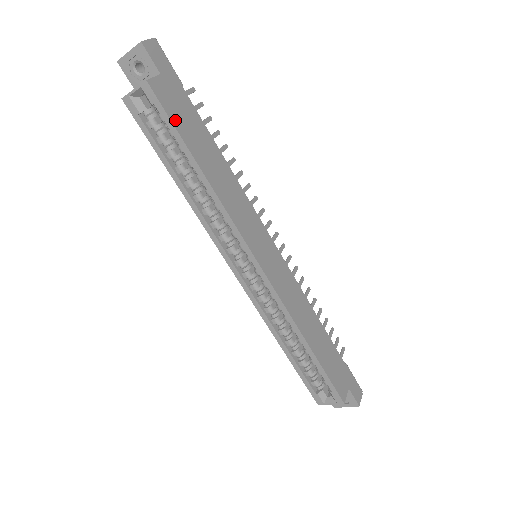
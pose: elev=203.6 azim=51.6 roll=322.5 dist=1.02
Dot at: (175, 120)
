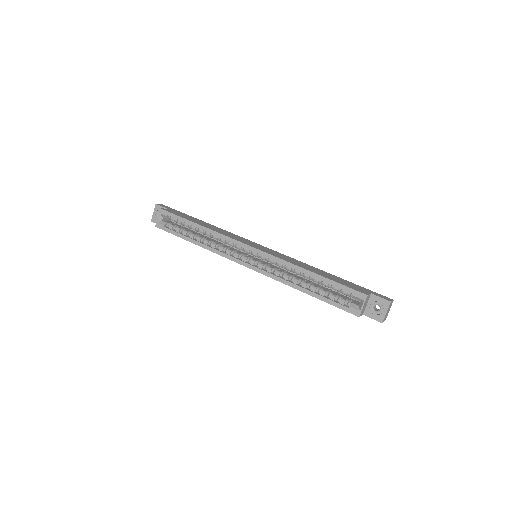
Dot at: (179, 215)
